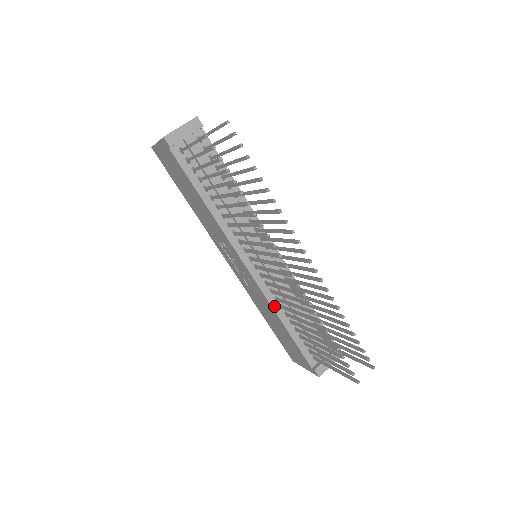
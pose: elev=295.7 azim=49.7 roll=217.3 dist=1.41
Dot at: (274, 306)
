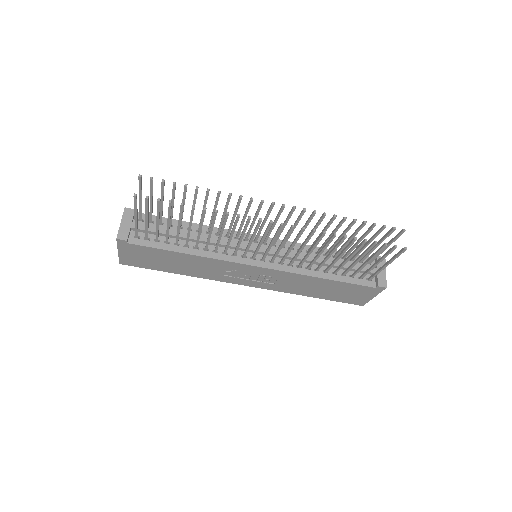
Dot at: (303, 273)
